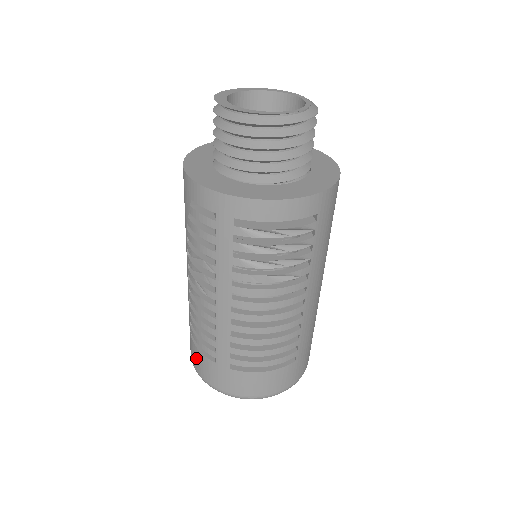
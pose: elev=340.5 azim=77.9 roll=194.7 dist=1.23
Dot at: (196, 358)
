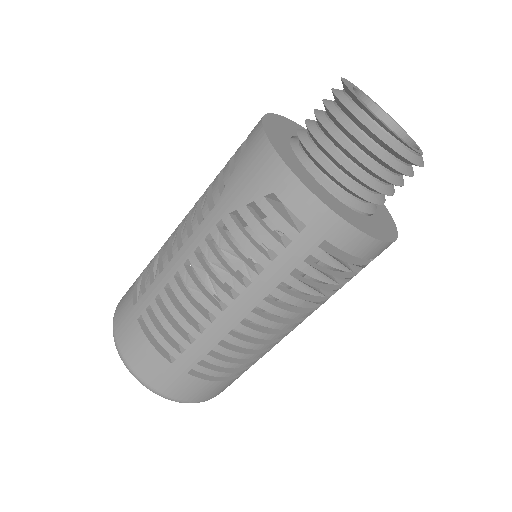
Dot at: (136, 348)
